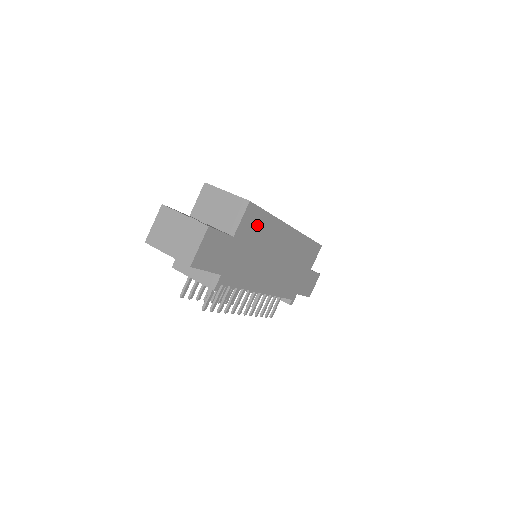
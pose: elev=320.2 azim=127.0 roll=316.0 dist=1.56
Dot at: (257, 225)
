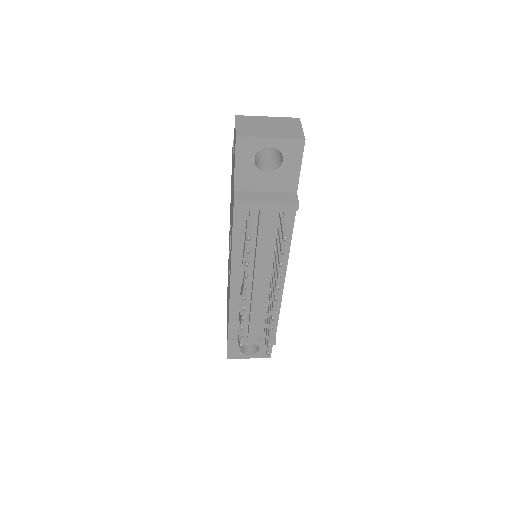
Dot at: occluded
